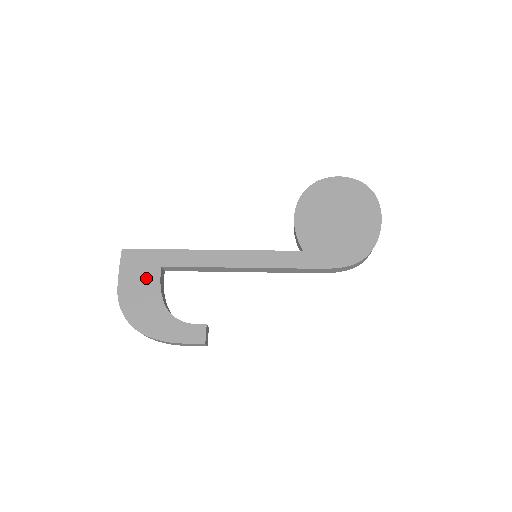
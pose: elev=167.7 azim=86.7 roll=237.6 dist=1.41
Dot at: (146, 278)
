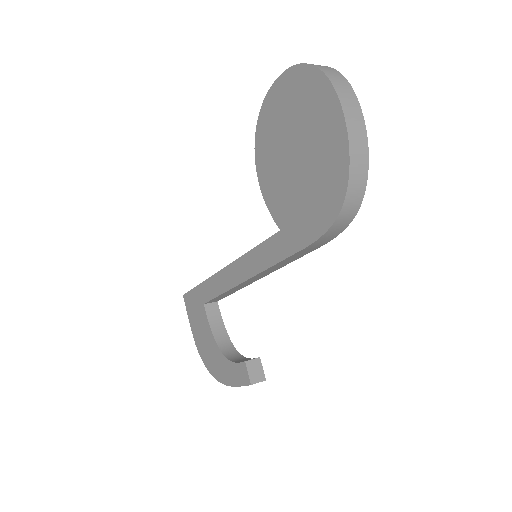
Dot at: (201, 320)
